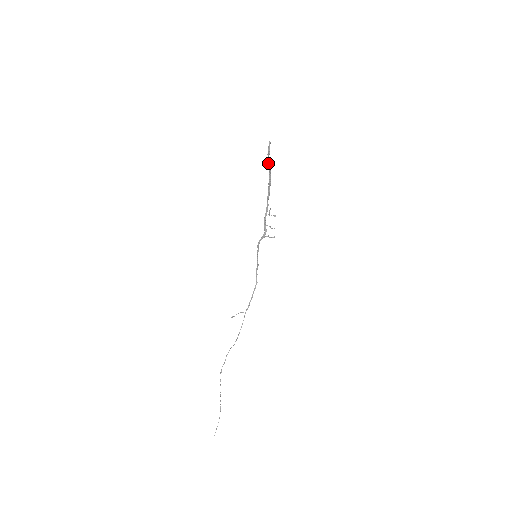
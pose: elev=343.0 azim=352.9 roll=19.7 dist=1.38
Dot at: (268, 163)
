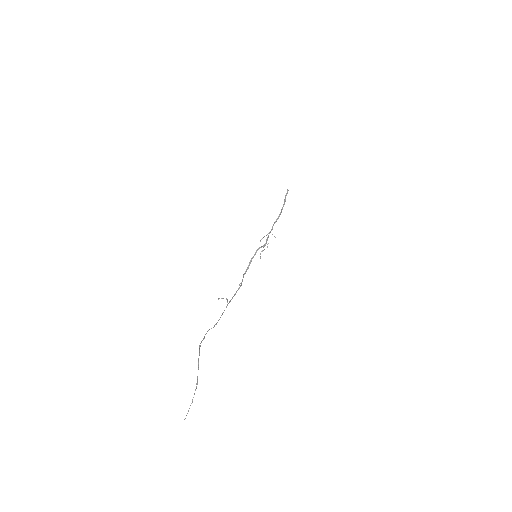
Dot at: (285, 200)
